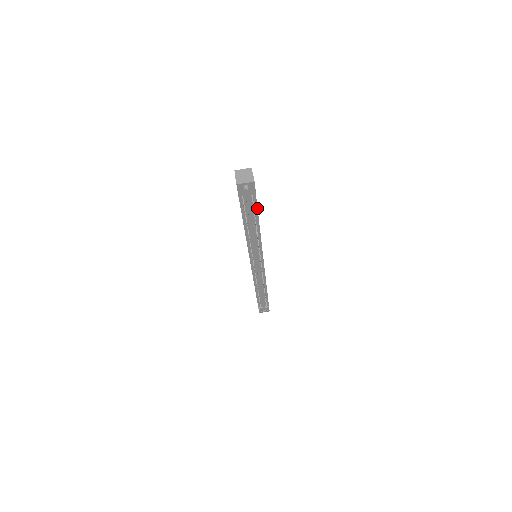
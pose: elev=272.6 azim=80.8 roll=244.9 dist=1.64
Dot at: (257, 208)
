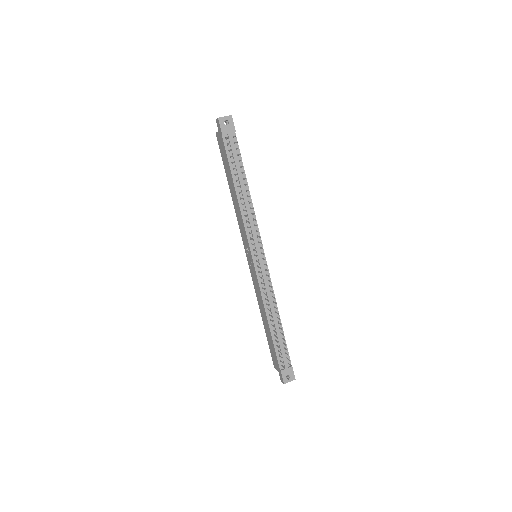
Dot at: occluded
